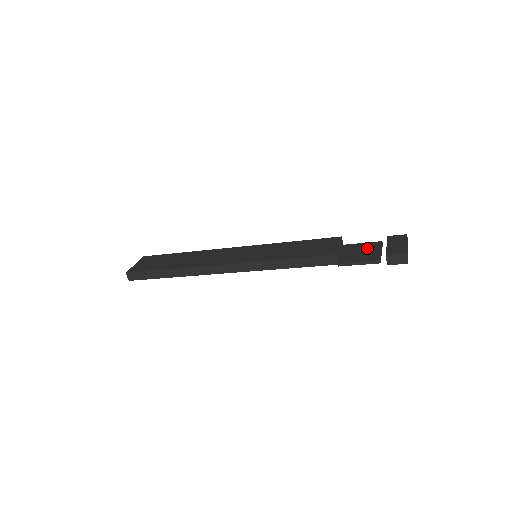
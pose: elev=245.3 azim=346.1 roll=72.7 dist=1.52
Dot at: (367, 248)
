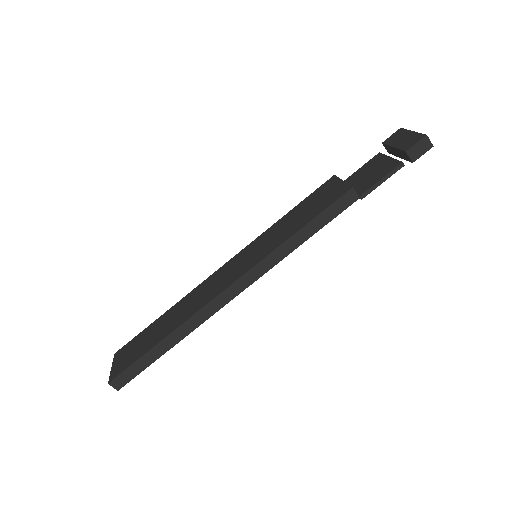
Dot at: (372, 166)
